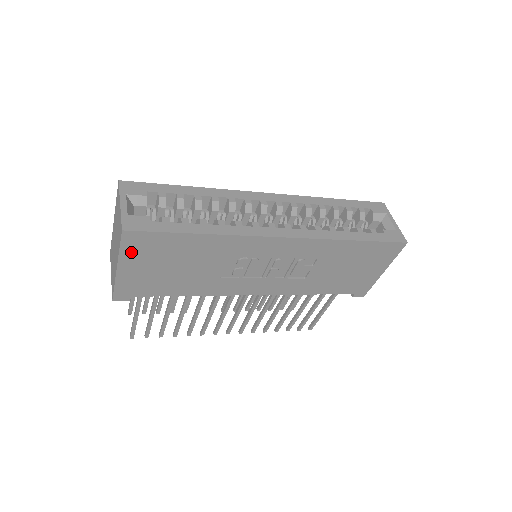
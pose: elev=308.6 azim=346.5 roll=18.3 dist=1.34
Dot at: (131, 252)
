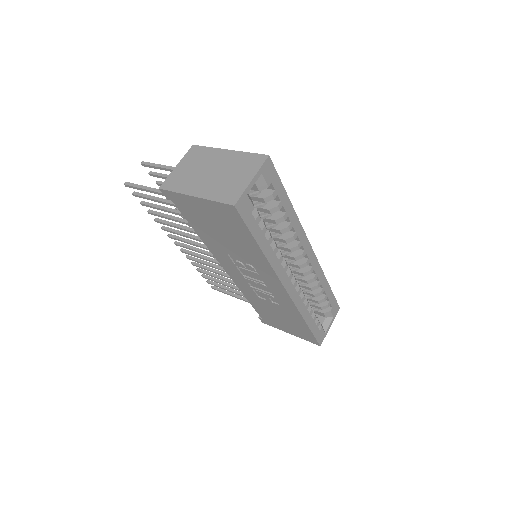
Dot at: (217, 207)
